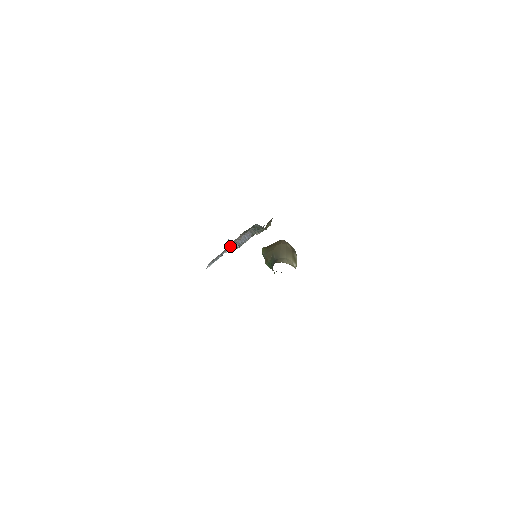
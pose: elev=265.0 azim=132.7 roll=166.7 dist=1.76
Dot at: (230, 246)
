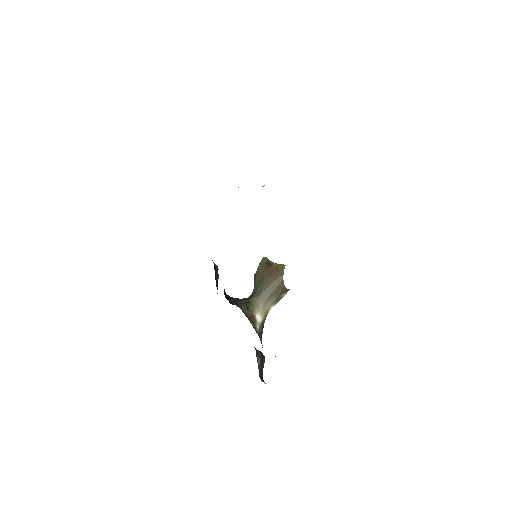
Dot at: occluded
